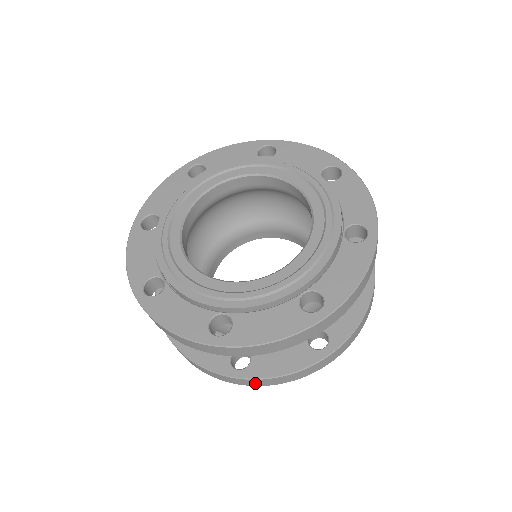
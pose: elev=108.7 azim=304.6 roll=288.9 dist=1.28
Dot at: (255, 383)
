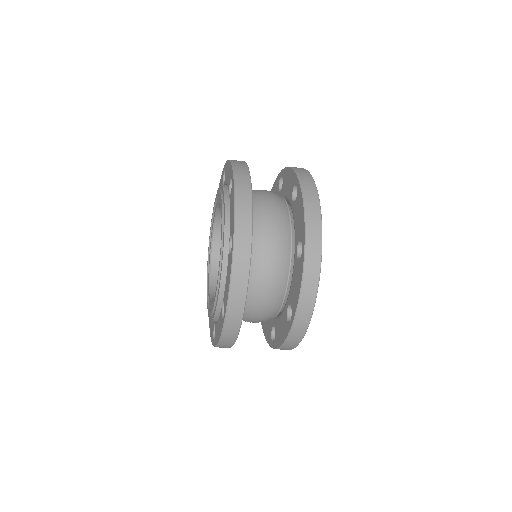
Dot at: (305, 315)
